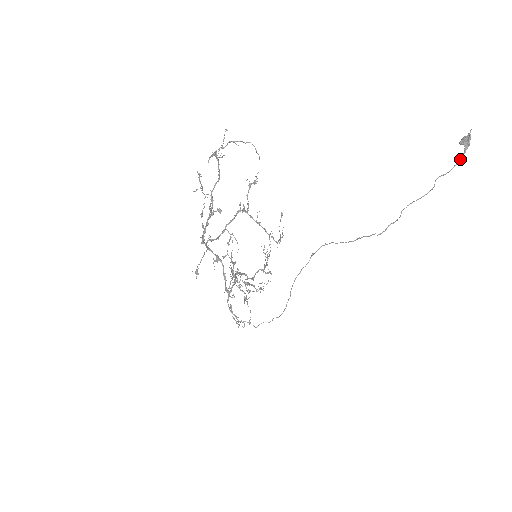
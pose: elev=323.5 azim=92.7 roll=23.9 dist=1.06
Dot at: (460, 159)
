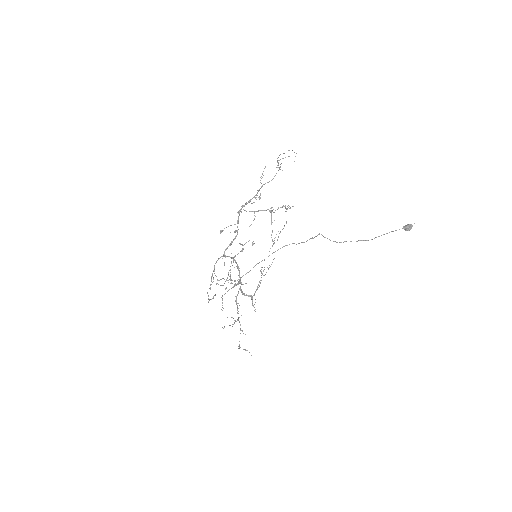
Dot at: occluded
